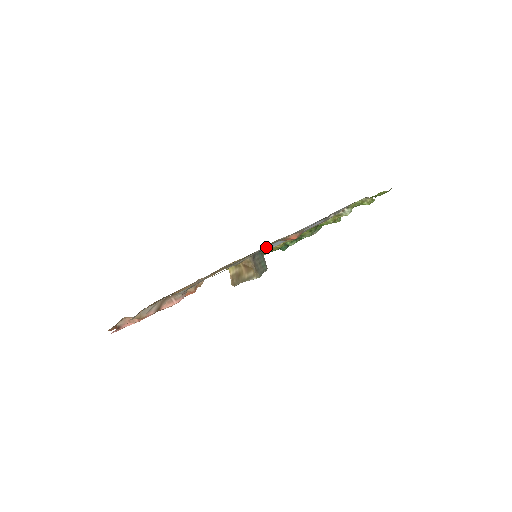
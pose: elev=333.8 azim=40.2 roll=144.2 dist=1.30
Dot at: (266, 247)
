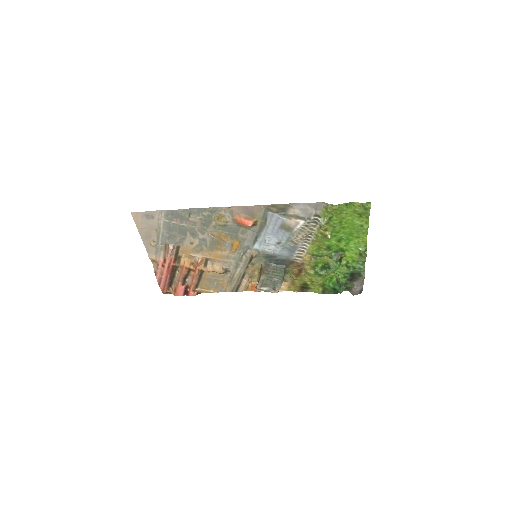
Dot at: (195, 208)
